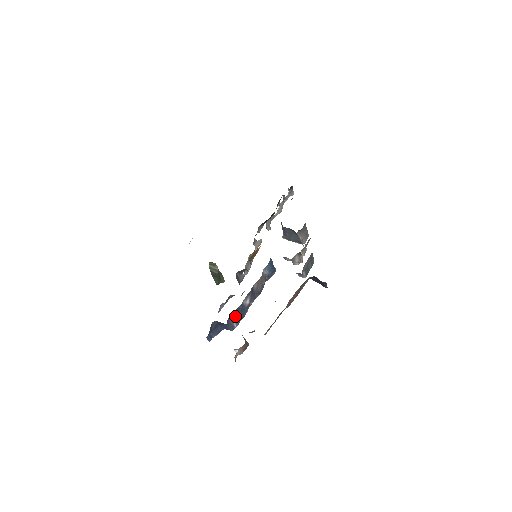
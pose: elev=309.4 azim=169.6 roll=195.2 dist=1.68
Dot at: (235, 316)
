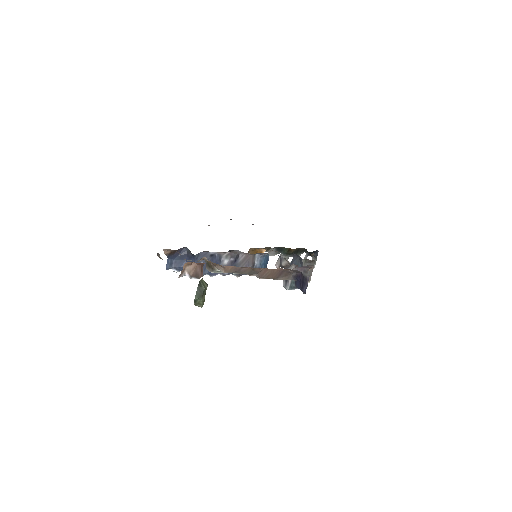
Dot at: occluded
